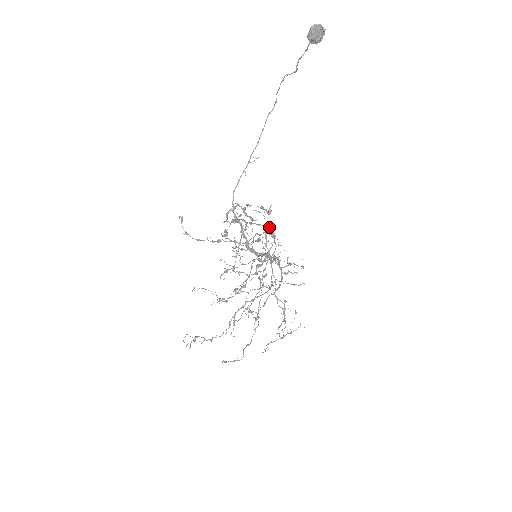
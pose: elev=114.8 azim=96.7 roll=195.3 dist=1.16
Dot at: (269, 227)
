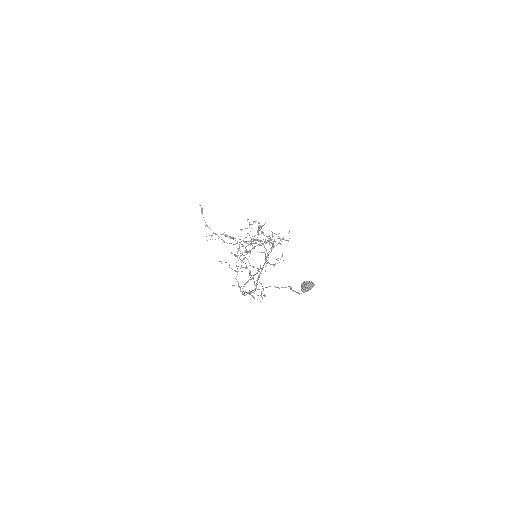
Dot at: (267, 241)
